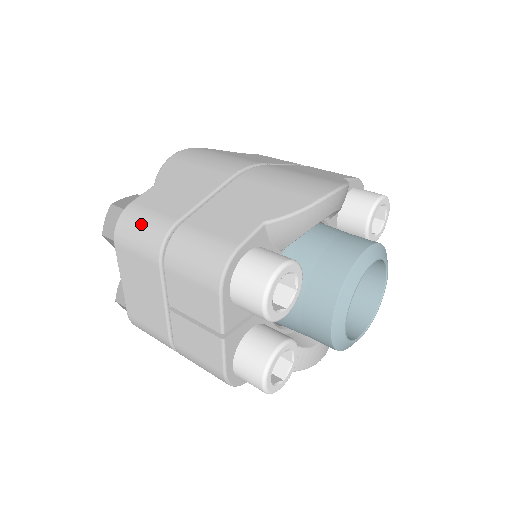
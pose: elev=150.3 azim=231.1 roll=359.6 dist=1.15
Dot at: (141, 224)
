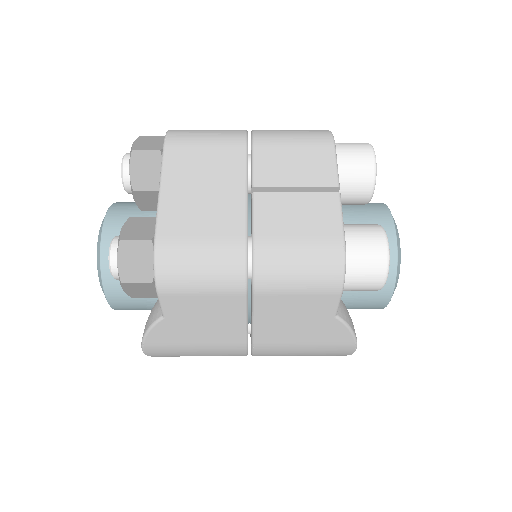
Dot at: occluded
